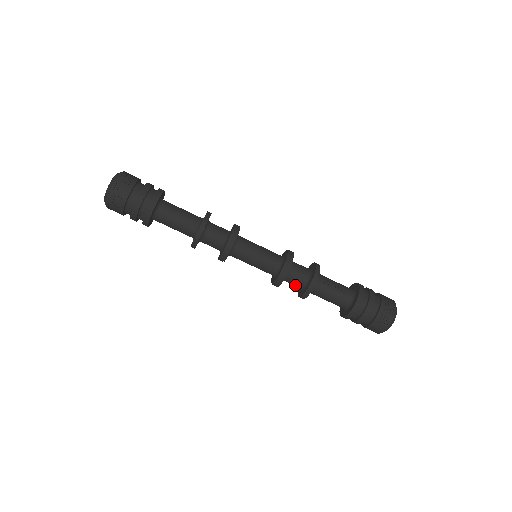
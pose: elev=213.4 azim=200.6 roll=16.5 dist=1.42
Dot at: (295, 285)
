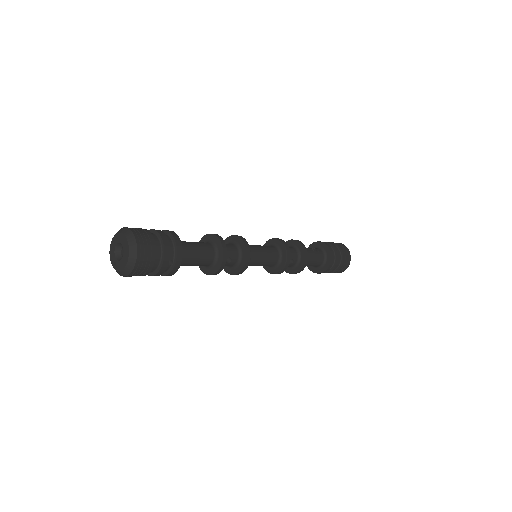
Dot at: (291, 264)
